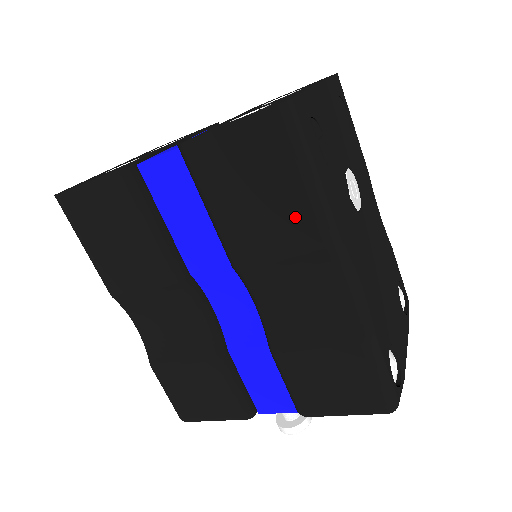
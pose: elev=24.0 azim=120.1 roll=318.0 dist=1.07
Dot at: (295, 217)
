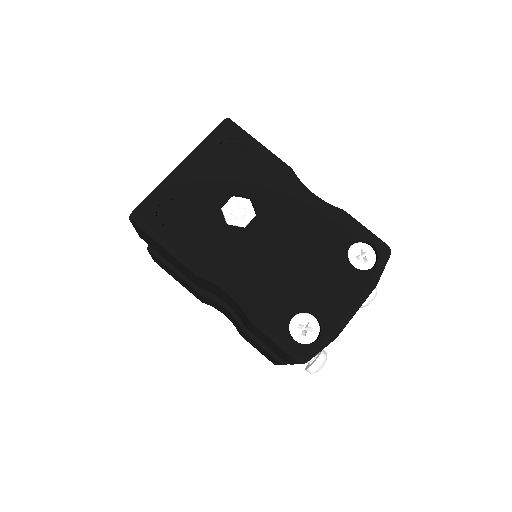
Dot at: (178, 263)
